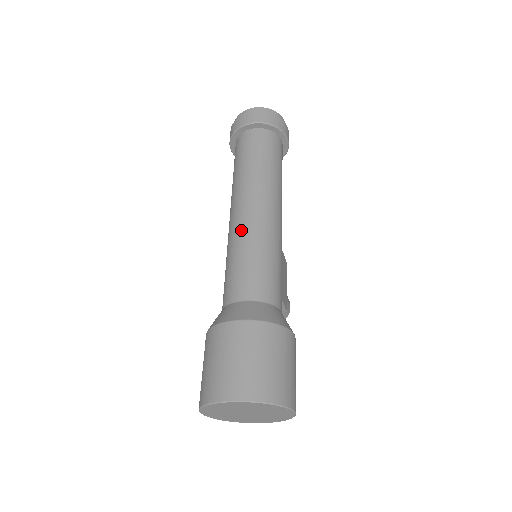
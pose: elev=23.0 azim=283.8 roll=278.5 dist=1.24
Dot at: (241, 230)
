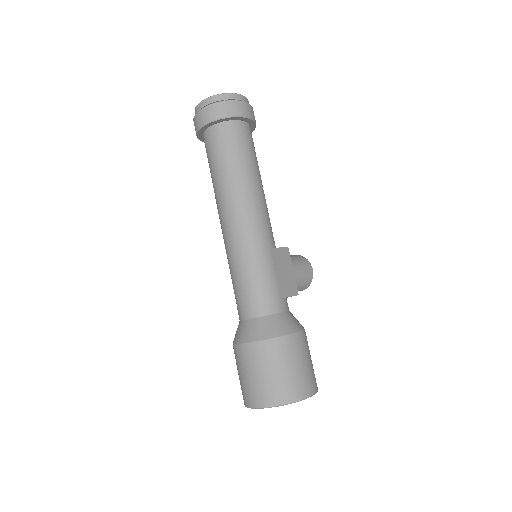
Dot at: (229, 250)
